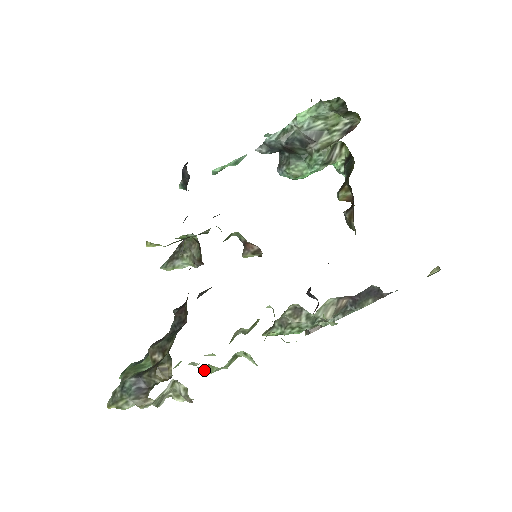
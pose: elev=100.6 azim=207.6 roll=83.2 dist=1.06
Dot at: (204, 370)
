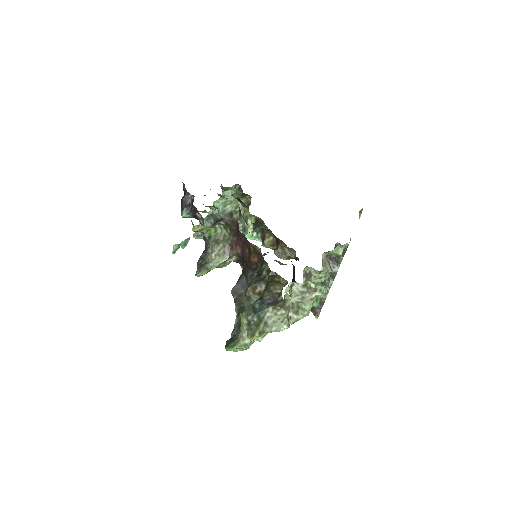
Dot at: occluded
